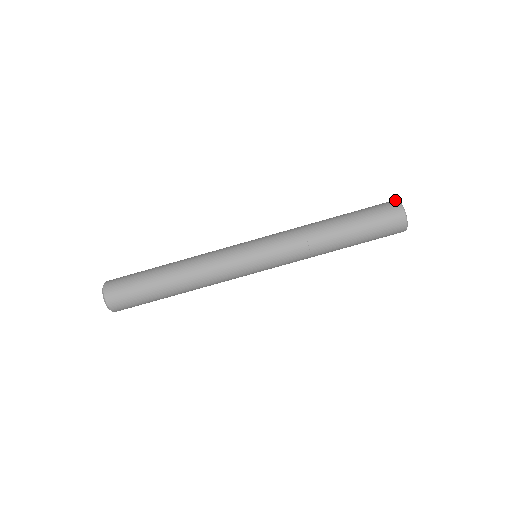
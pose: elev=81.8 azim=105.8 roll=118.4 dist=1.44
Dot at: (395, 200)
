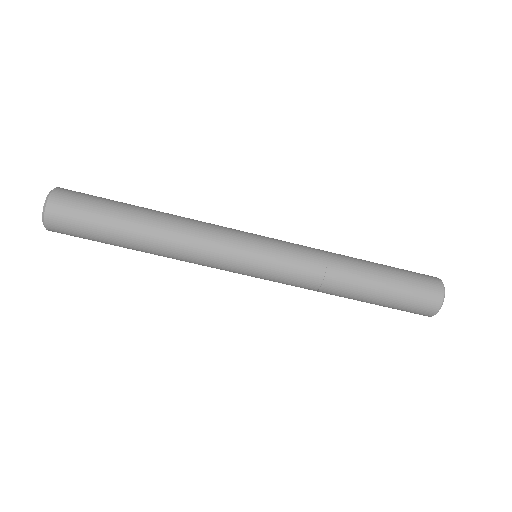
Dot at: (440, 281)
